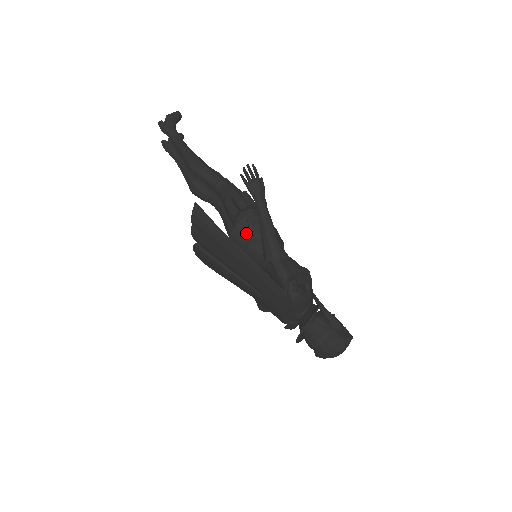
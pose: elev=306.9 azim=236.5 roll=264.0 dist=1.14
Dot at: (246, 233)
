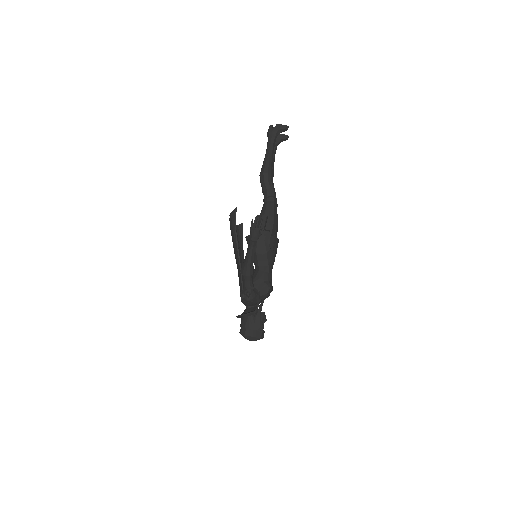
Dot at: occluded
